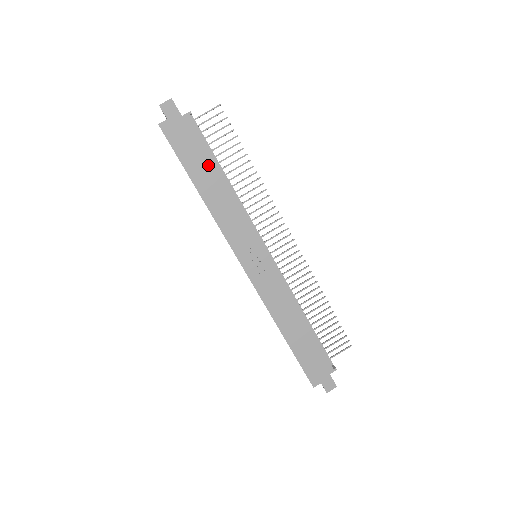
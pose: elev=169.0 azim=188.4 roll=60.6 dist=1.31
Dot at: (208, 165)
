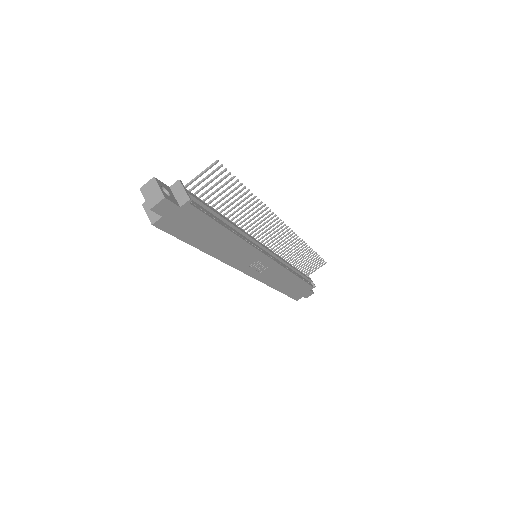
Dot at: (213, 231)
